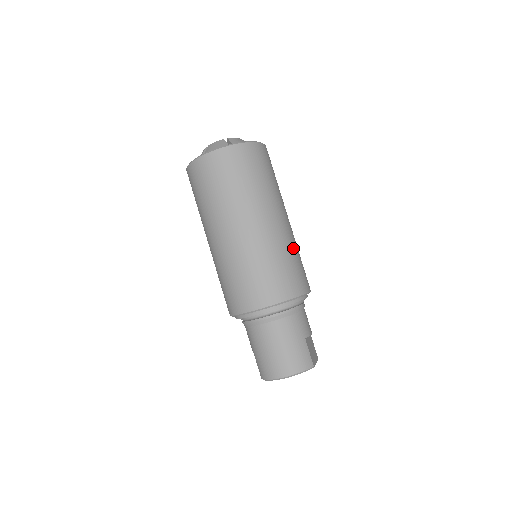
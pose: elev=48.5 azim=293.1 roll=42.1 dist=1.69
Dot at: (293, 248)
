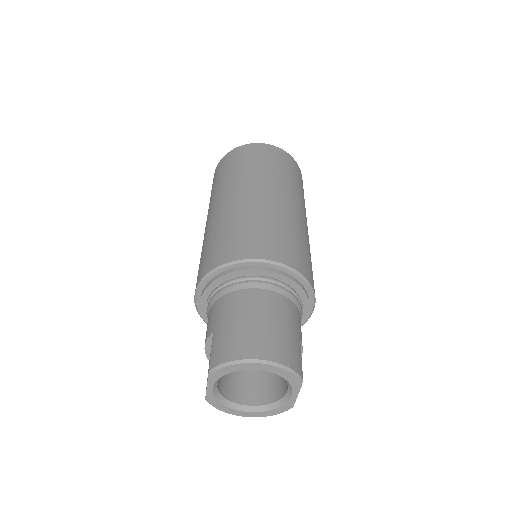
Dot at: occluded
